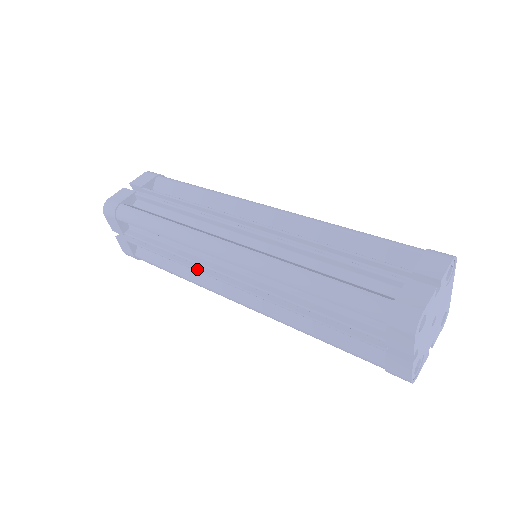
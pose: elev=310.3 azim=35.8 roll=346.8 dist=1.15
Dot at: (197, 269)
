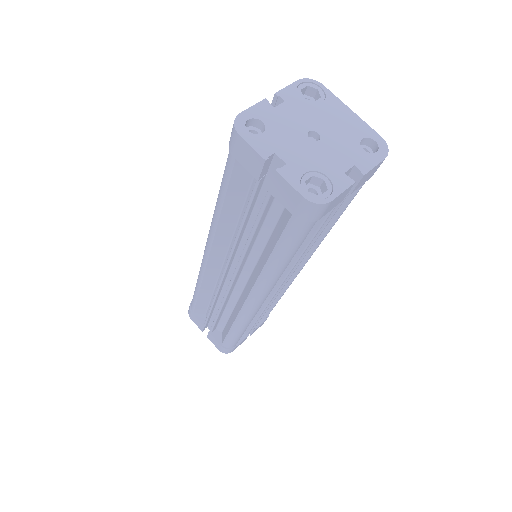
Dot at: occluded
